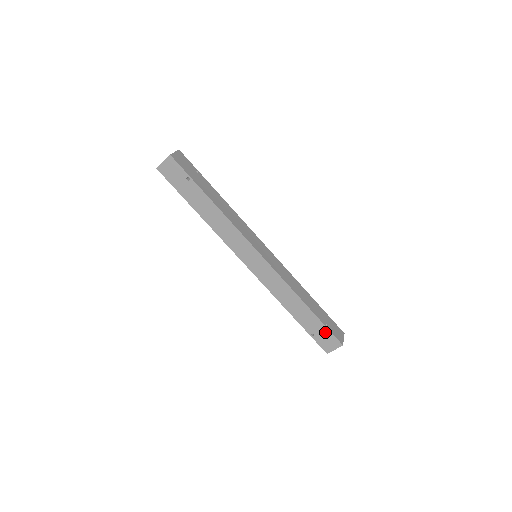
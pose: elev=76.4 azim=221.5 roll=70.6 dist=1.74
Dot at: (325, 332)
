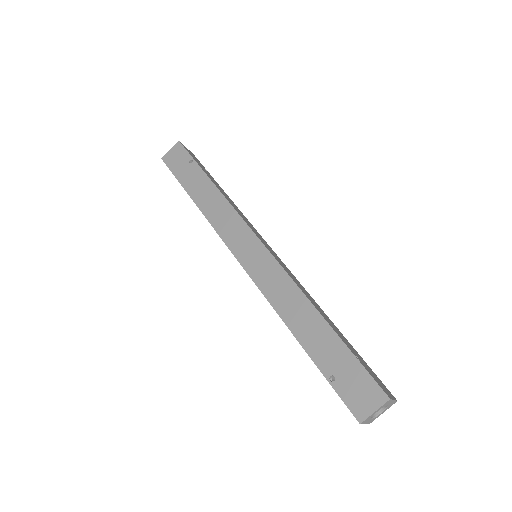
Dot at: (355, 370)
